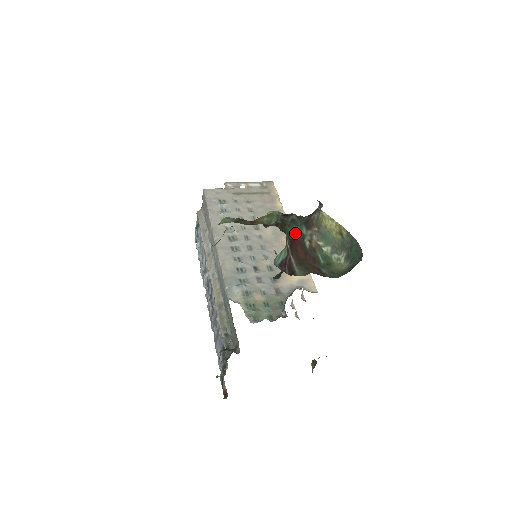
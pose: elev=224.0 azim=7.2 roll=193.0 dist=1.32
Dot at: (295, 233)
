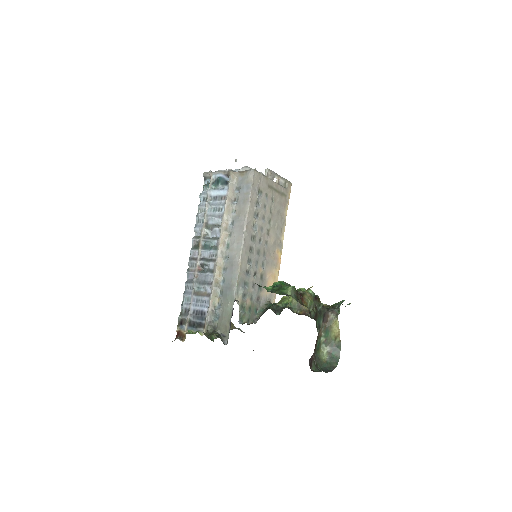
Dot at: (318, 324)
